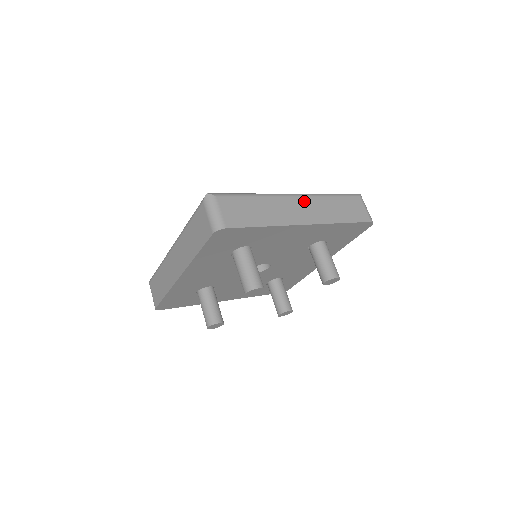
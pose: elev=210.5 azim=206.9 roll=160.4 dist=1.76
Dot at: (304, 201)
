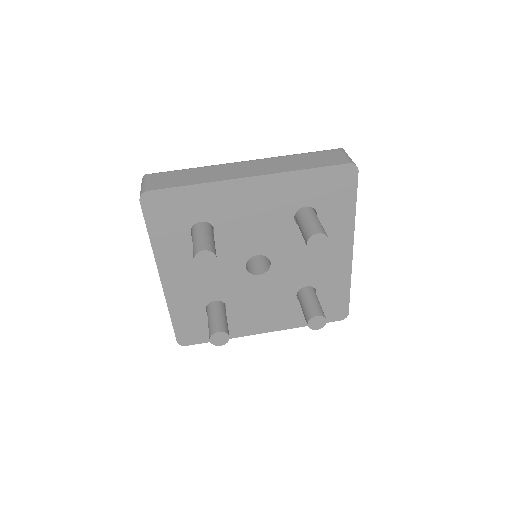
Dot at: (255, 163)
